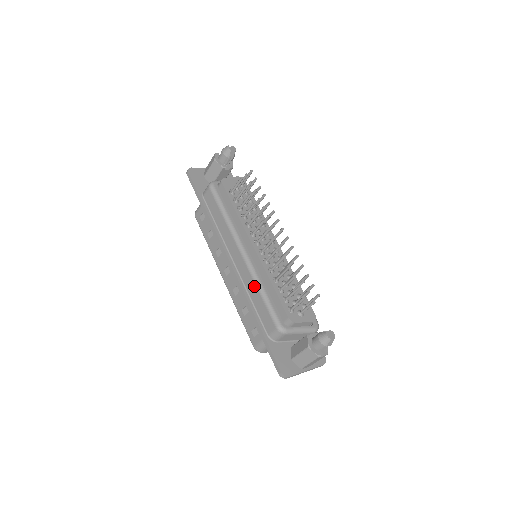
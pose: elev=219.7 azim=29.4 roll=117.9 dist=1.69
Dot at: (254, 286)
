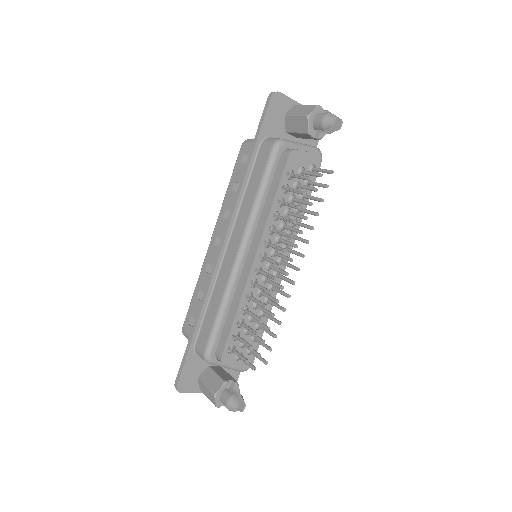
Dot at: (220, 296)
